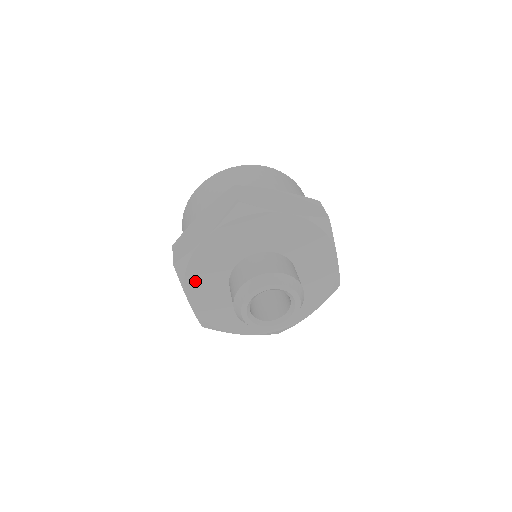
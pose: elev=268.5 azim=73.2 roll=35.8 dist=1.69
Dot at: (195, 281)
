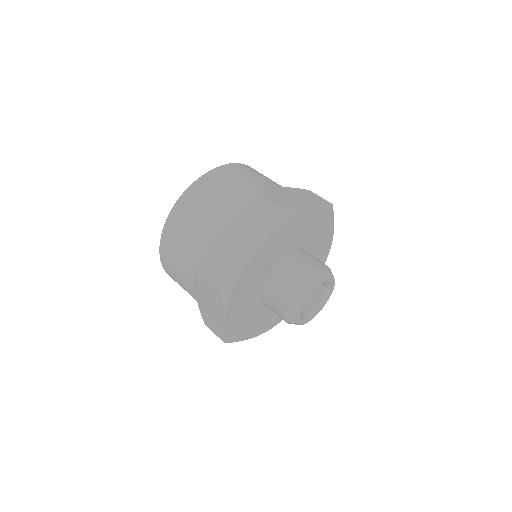
Dot at: (237, 299)
